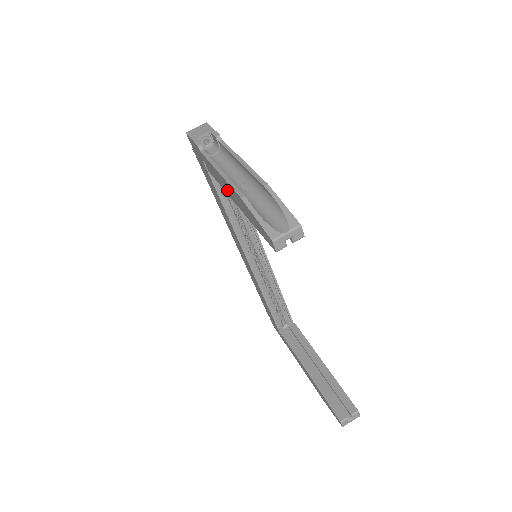
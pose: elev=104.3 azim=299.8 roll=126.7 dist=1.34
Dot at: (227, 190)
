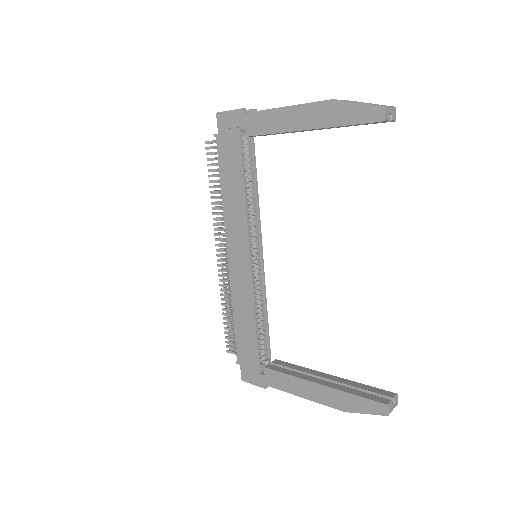
Dot at: (292, 123)
